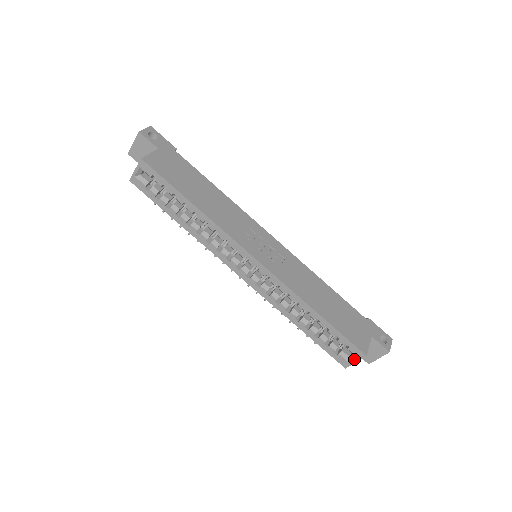
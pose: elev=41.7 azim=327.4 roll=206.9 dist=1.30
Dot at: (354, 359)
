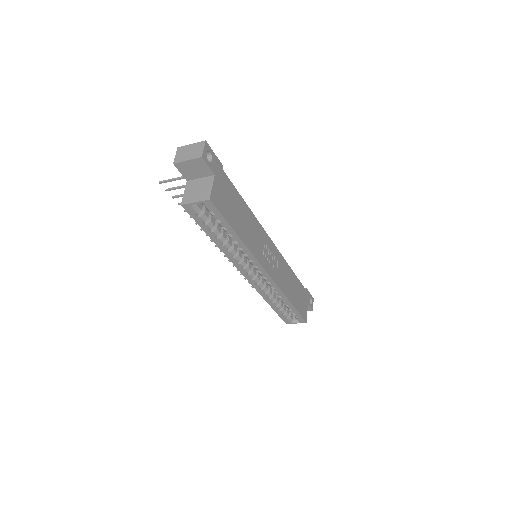
Dot at: (296, 322)
